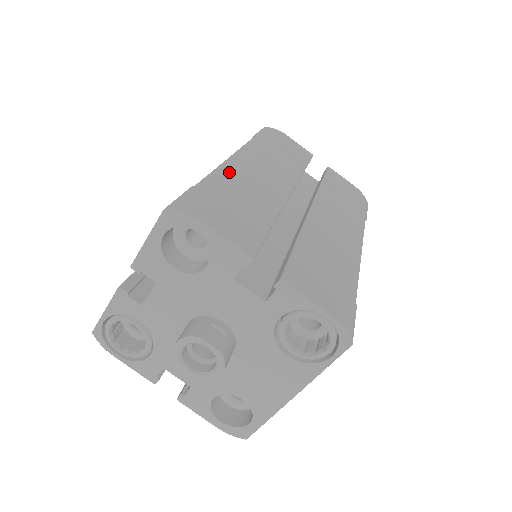
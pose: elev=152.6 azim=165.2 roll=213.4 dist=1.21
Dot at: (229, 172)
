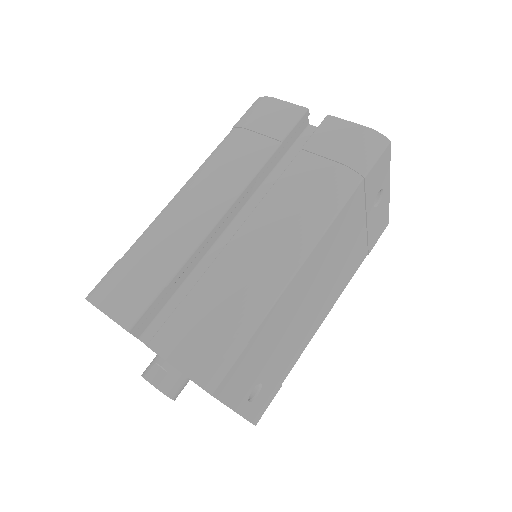
Dot at: (158, 222)
